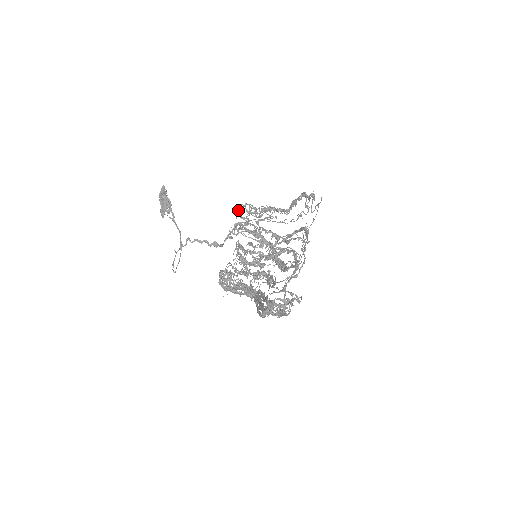
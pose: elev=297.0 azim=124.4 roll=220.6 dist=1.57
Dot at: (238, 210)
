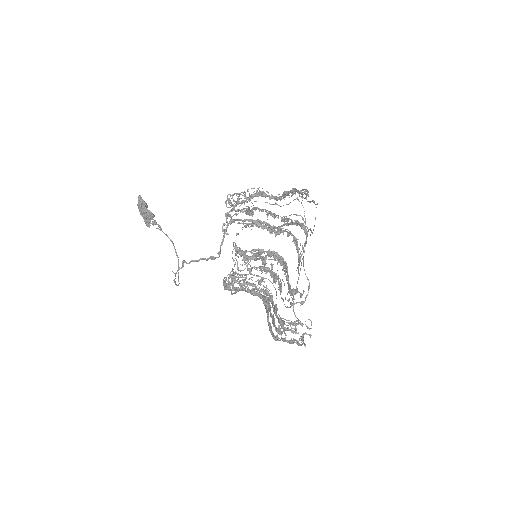
Dot at: (226, 200)
